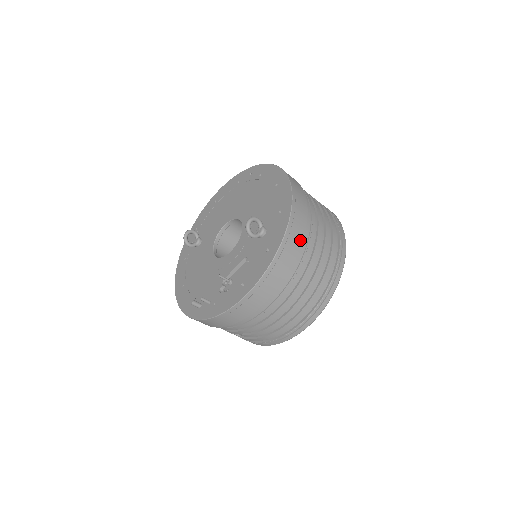
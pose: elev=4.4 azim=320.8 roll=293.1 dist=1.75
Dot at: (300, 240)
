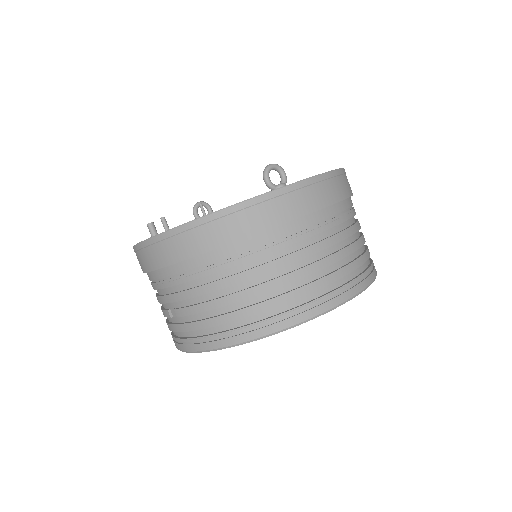
Dot at: (318, 205)
